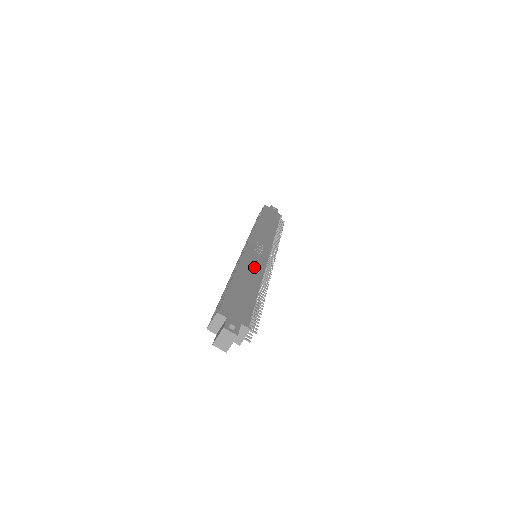
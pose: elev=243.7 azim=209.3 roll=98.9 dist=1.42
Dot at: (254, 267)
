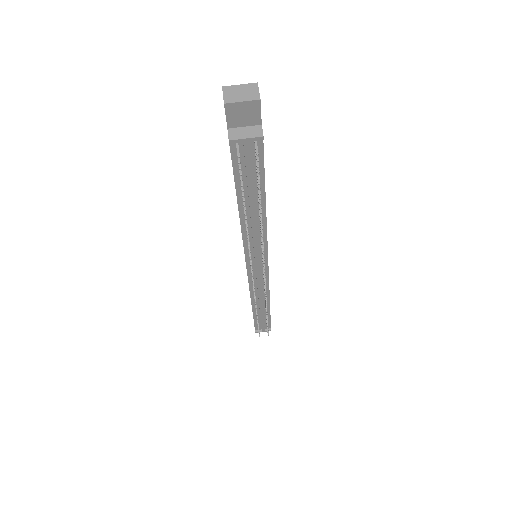
Dot at: occluded
